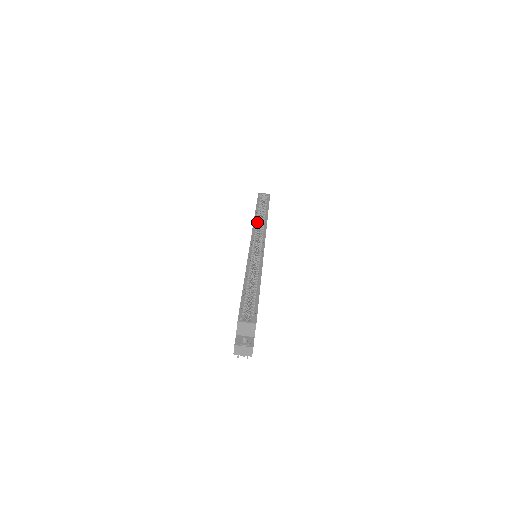
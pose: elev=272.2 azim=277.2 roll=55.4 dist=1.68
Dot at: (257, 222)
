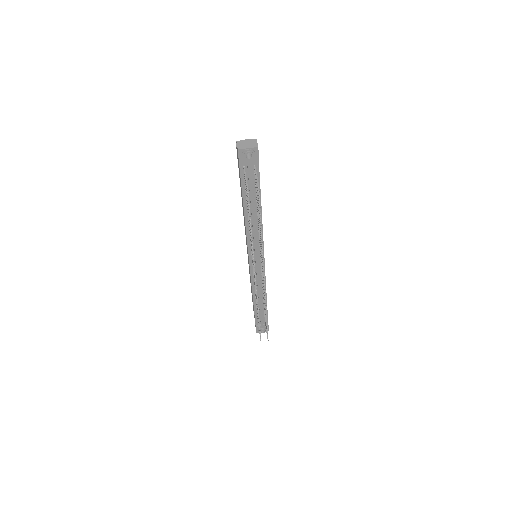
Dot at: occluded
